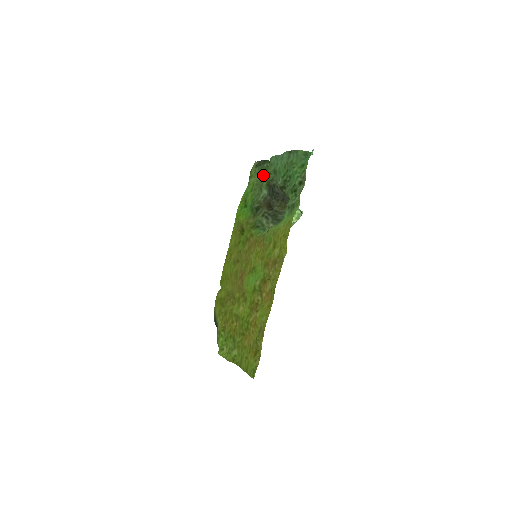
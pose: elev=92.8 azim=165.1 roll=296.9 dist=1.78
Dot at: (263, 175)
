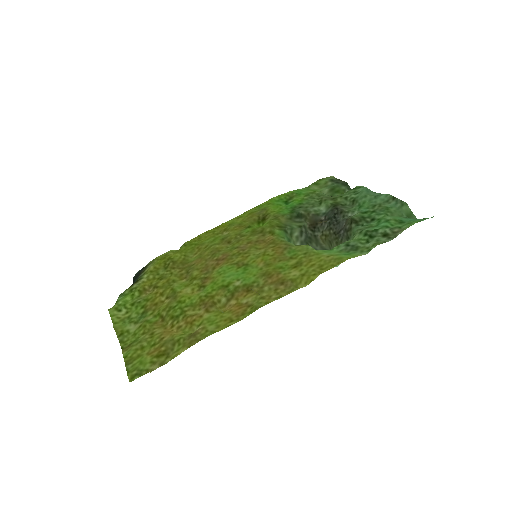
Dot at: (332, 193)
